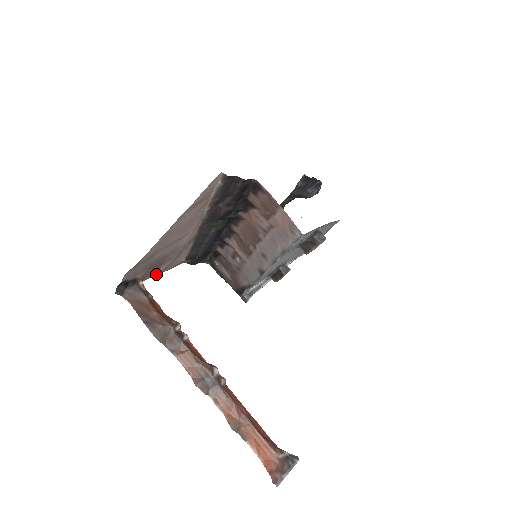
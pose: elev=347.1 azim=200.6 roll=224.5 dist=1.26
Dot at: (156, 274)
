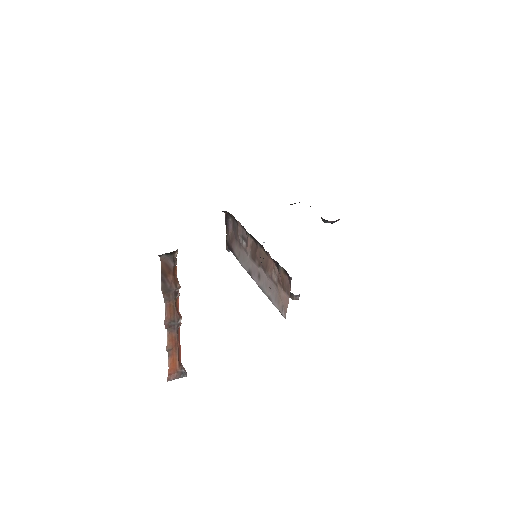
Dot at: occluded
